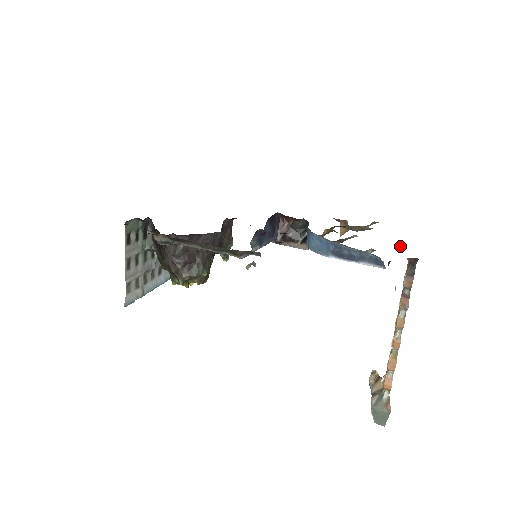
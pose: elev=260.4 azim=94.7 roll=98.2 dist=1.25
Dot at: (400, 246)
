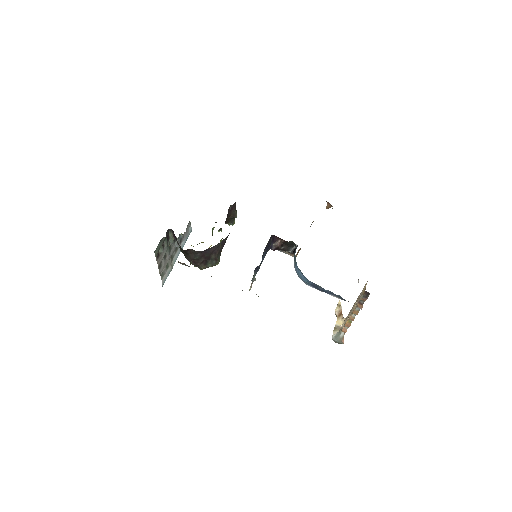
Dot at: occluded
